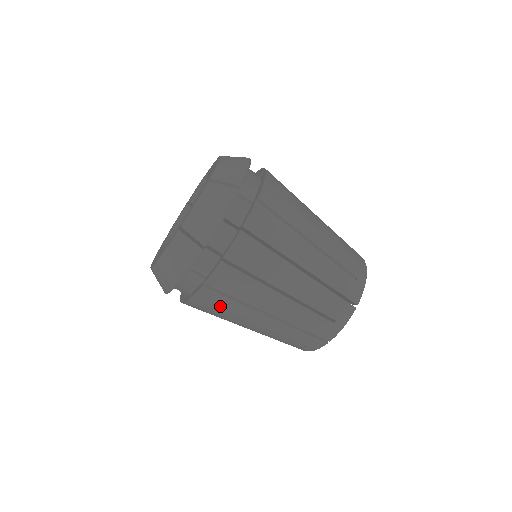
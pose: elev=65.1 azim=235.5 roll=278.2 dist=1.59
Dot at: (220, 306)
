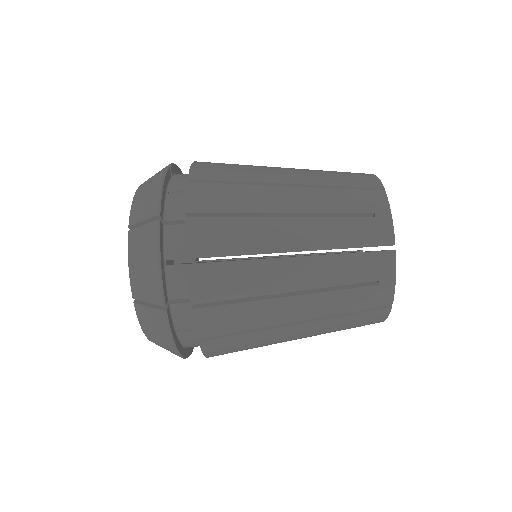
Dot at: (238, 345)
